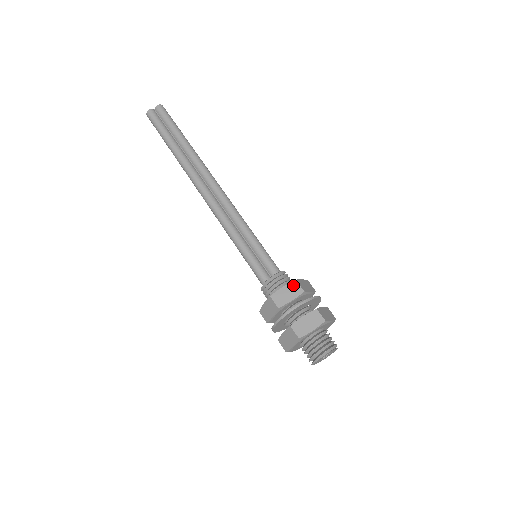
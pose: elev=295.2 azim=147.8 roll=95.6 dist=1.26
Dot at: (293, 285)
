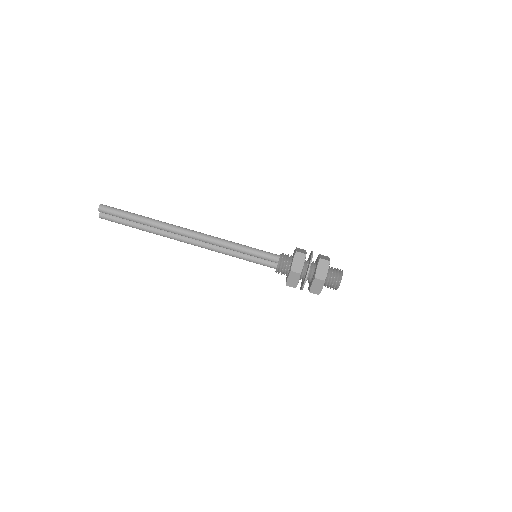
Dot at: (292, 274)
